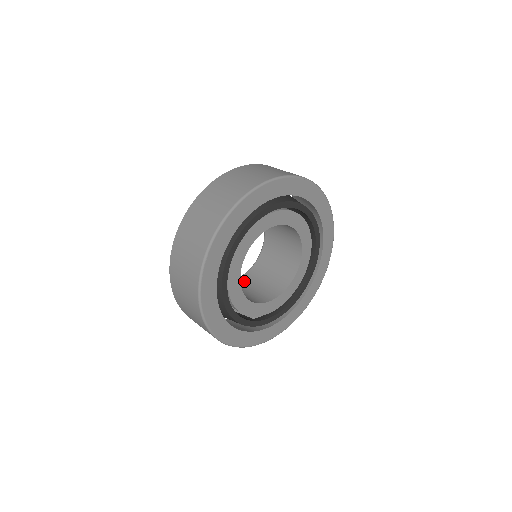
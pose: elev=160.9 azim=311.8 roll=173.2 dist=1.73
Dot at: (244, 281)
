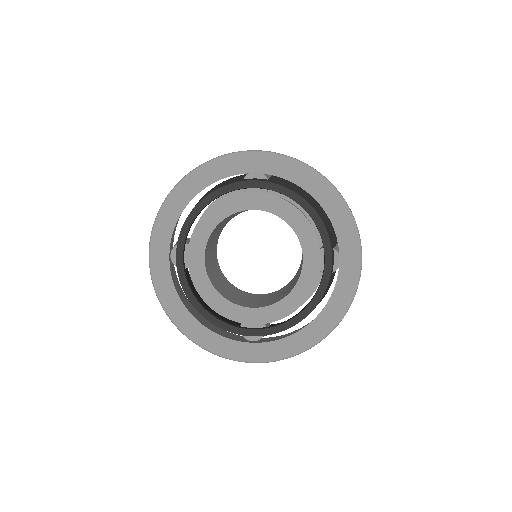
Dot at: (264, 296)
